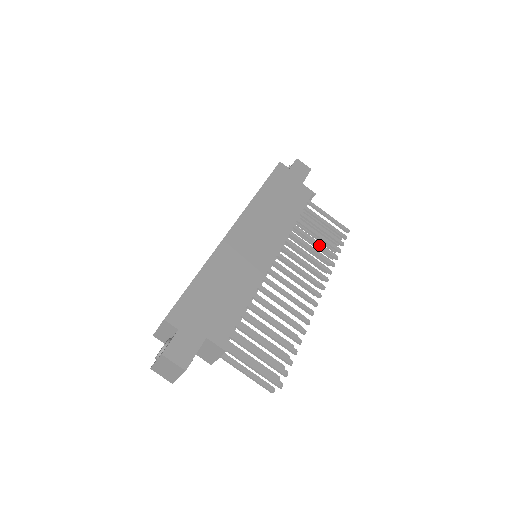
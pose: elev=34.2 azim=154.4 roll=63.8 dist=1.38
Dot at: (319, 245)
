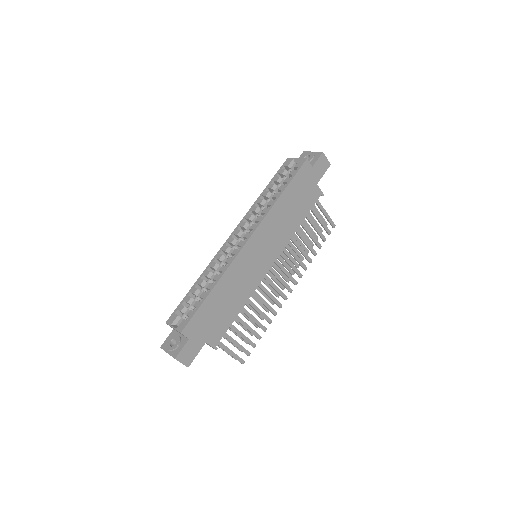
Dot at: (307, 244)
